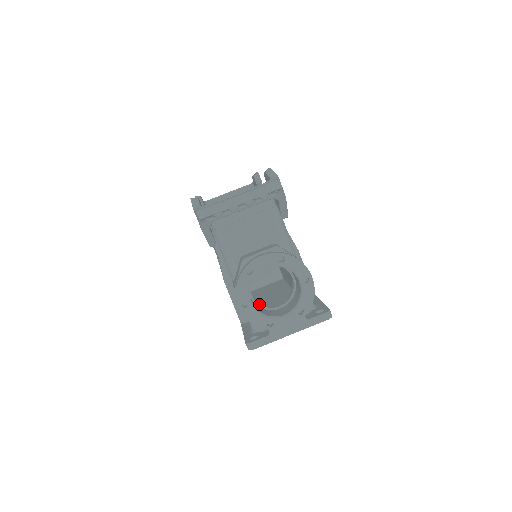
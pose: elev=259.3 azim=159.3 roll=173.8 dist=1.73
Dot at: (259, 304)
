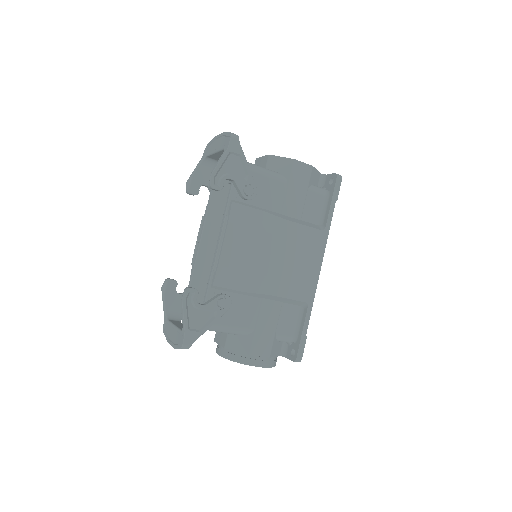
Dot at: occluded
